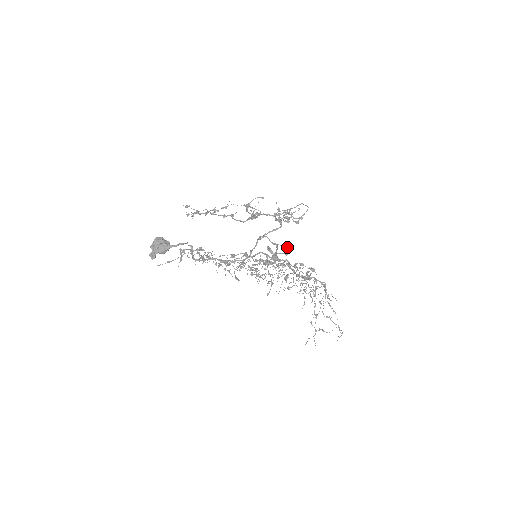
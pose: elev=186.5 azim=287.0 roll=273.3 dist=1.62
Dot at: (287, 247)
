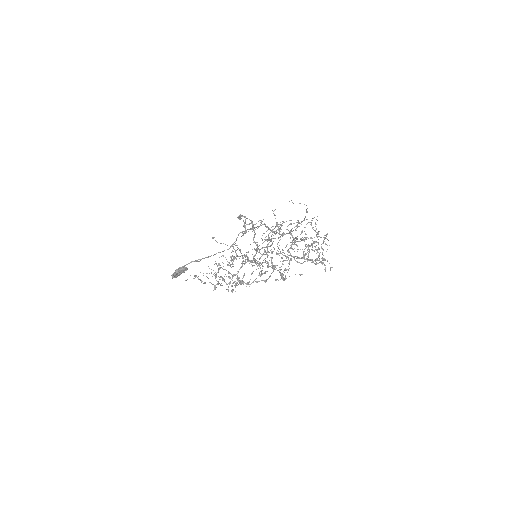
Dot at: occluded
